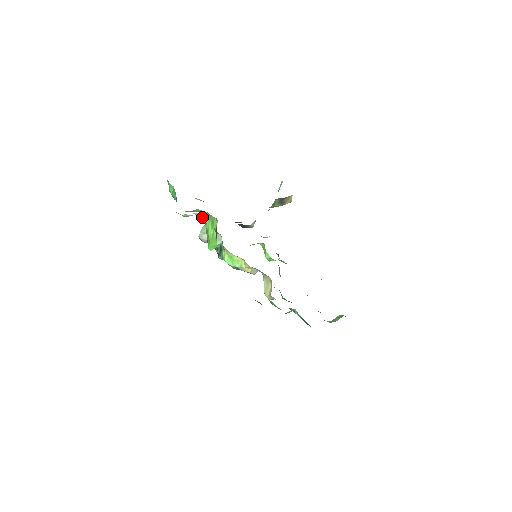
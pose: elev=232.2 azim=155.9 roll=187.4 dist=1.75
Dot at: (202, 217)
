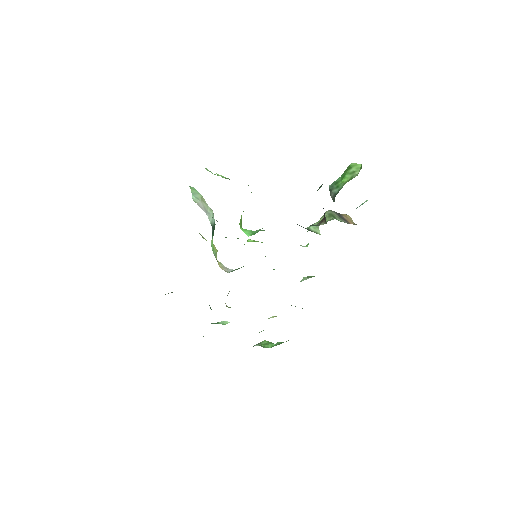
Dot at: occluded
